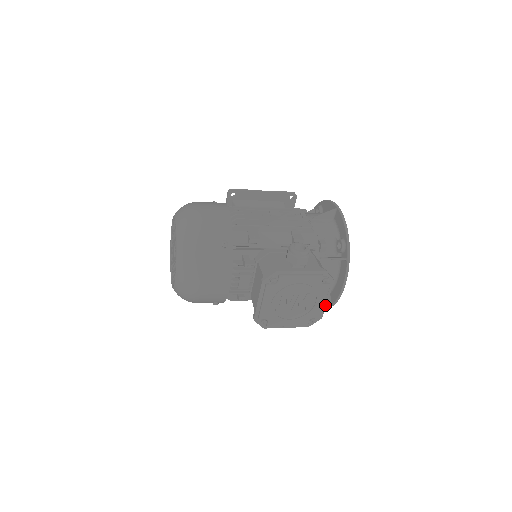
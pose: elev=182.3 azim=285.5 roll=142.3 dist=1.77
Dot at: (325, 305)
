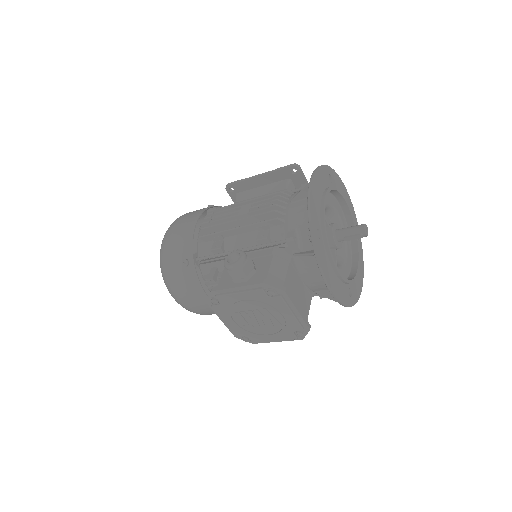
Dot at: (300, 316)
